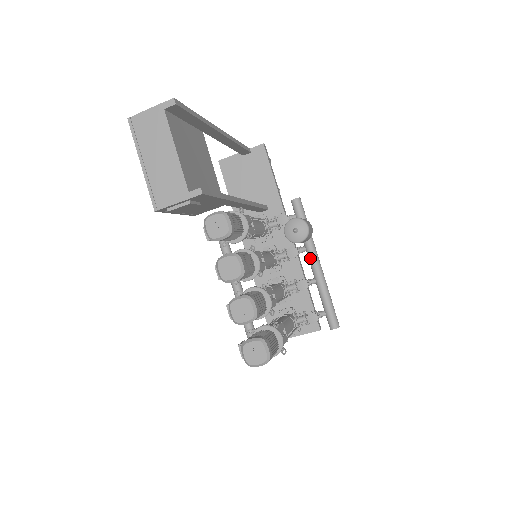
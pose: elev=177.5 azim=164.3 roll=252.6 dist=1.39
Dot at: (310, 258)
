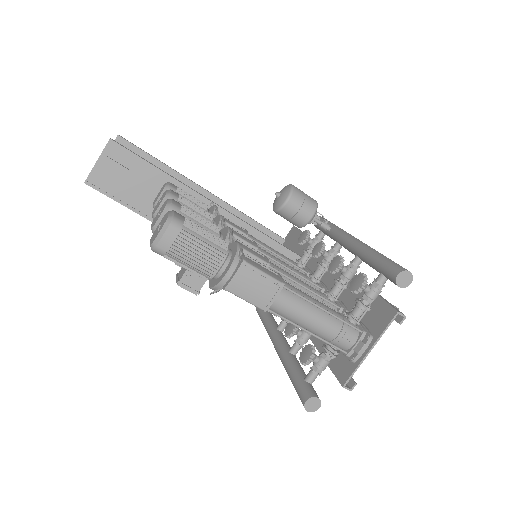
Dot at: (342, 242)
